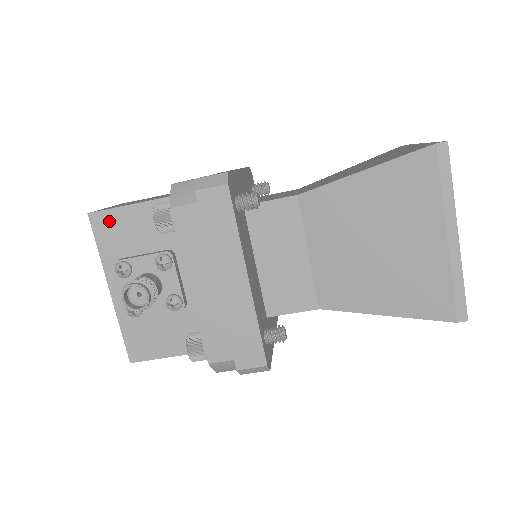
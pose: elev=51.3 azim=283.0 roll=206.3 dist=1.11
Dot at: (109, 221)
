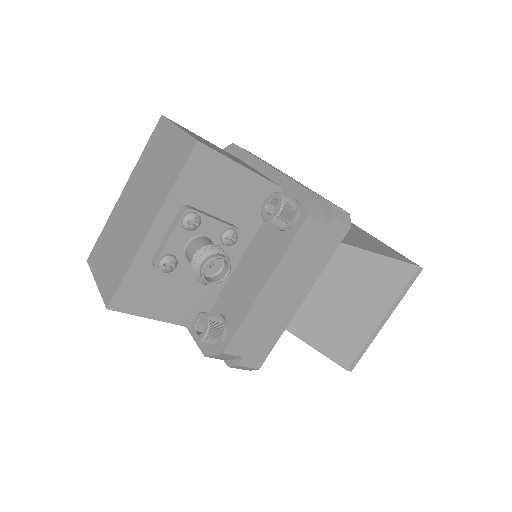
Dot at: (210, 164)
